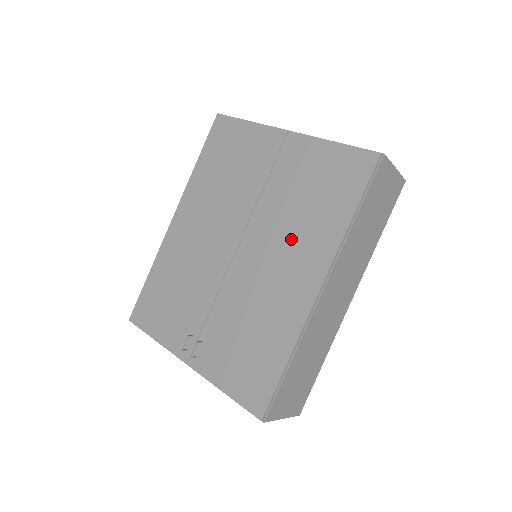
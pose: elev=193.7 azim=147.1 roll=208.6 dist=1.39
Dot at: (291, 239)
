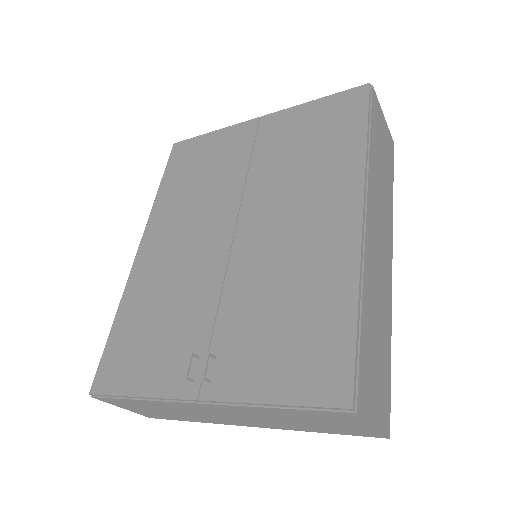
Dot at: (302, 189)
